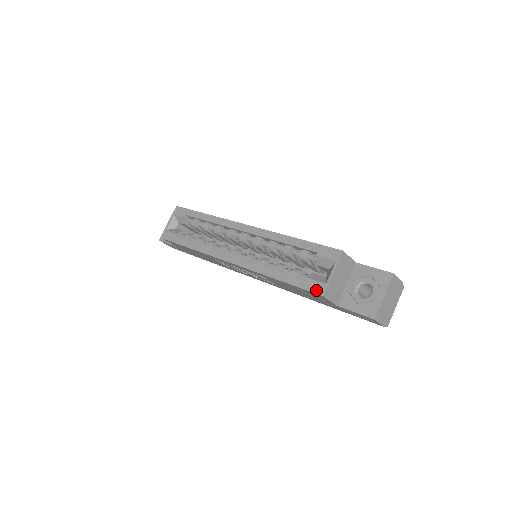
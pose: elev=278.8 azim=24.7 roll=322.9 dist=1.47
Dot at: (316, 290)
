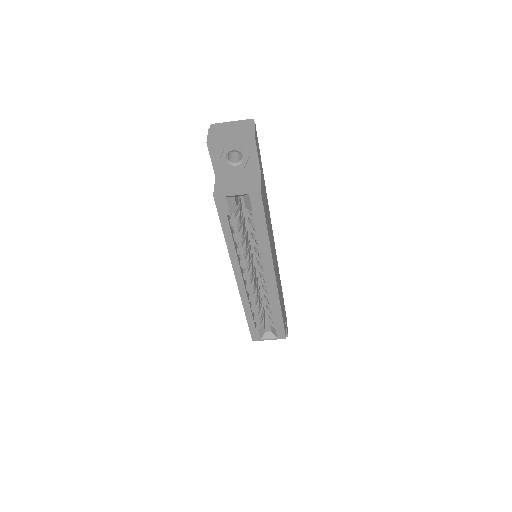
Dot at: (254, 338)
